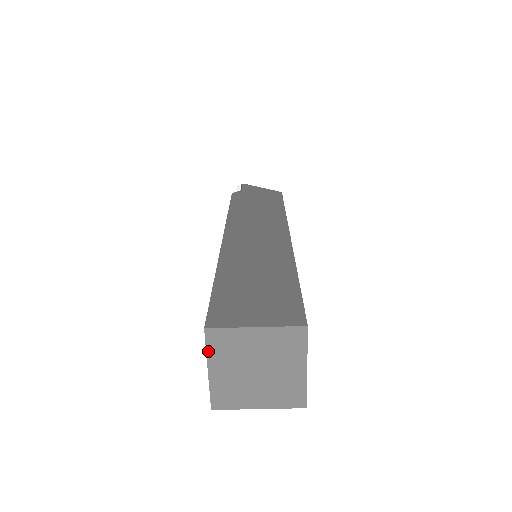
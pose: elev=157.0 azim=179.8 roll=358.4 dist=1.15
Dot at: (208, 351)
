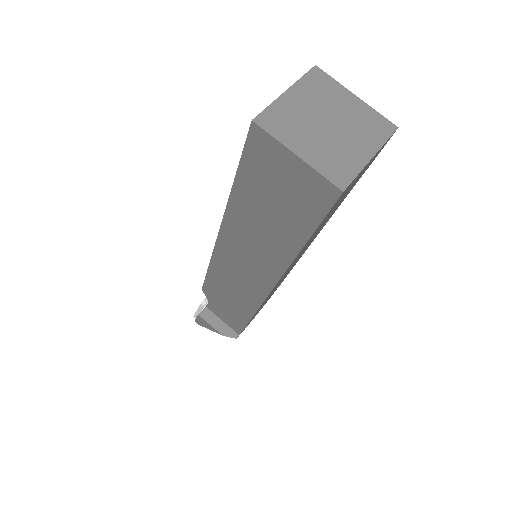
Dot at: (302, 80)
